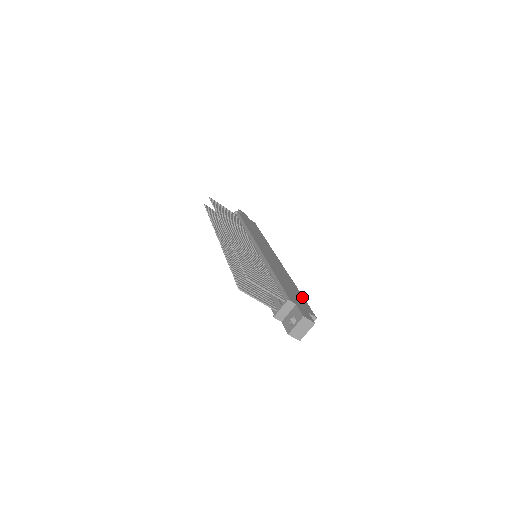
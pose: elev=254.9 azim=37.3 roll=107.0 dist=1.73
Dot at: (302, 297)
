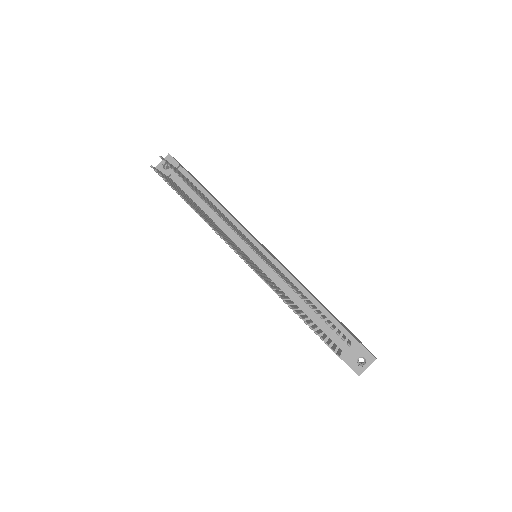
Dot at: occluded
